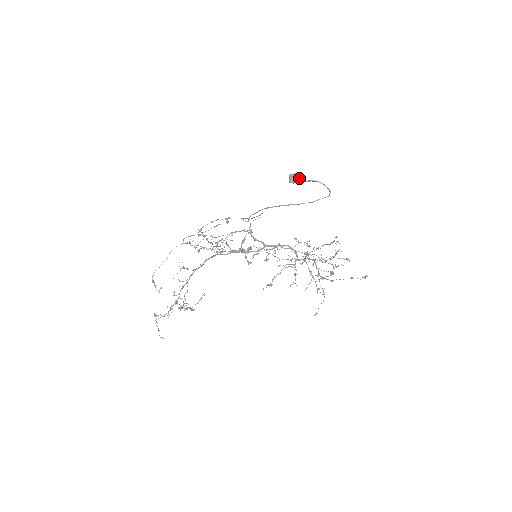
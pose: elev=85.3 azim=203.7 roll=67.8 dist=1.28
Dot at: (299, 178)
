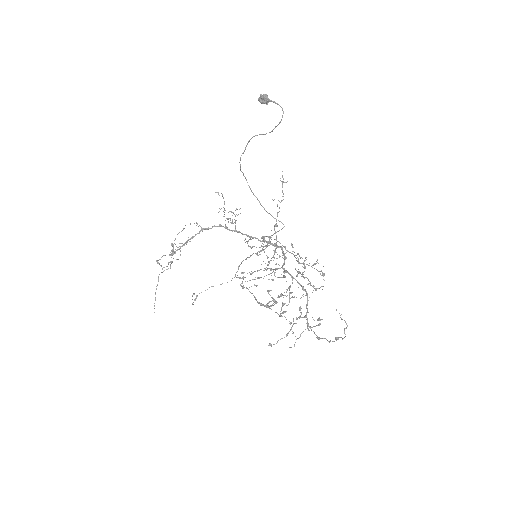
Dot at: (264, 95)
